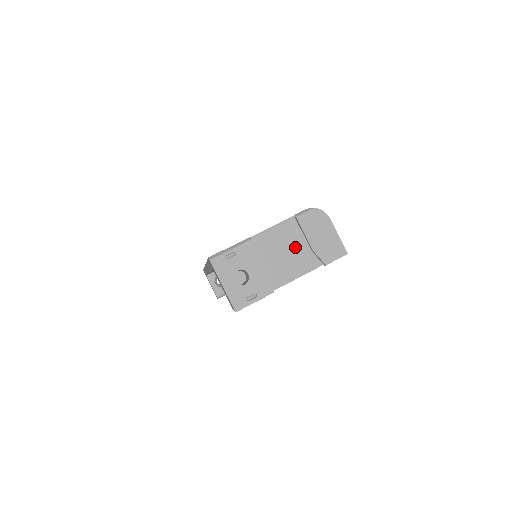
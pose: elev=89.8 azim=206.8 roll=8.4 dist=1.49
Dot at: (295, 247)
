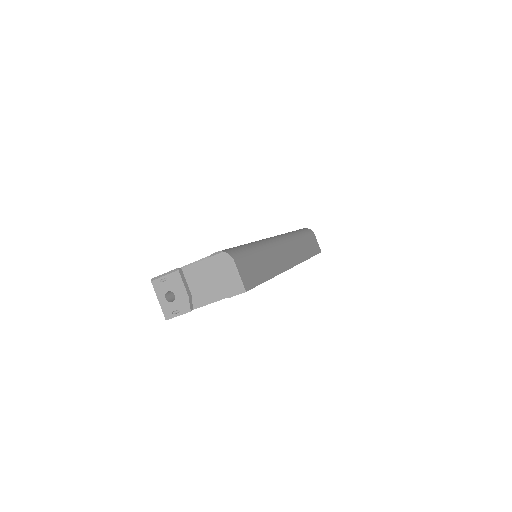
Dot at: (216, 277)
